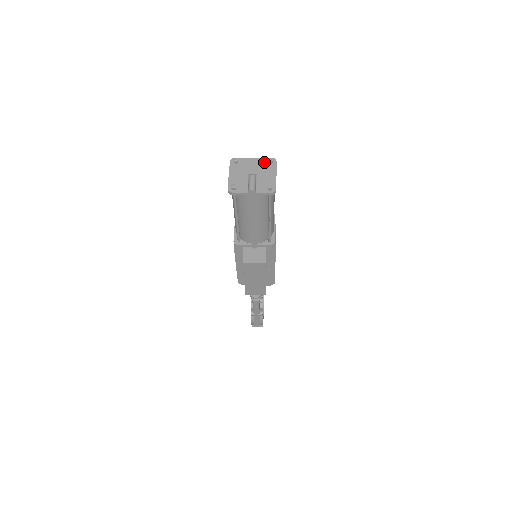
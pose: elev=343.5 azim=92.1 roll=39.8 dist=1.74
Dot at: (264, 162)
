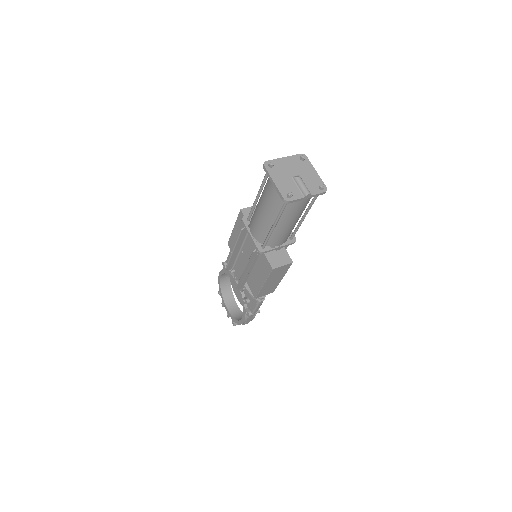
Dot at: (297, 160)
